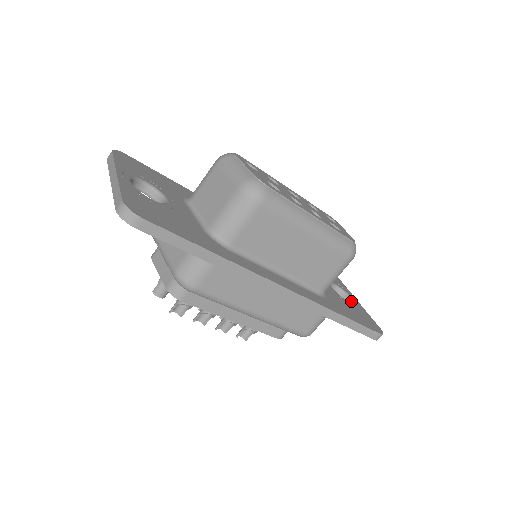
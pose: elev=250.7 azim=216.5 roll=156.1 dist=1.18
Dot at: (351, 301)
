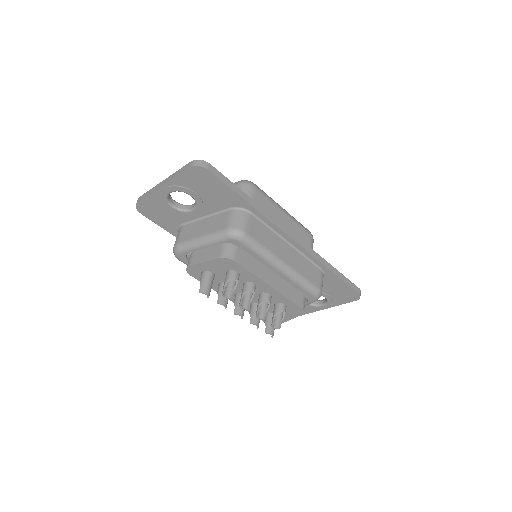
Dot at: (325, 299)
